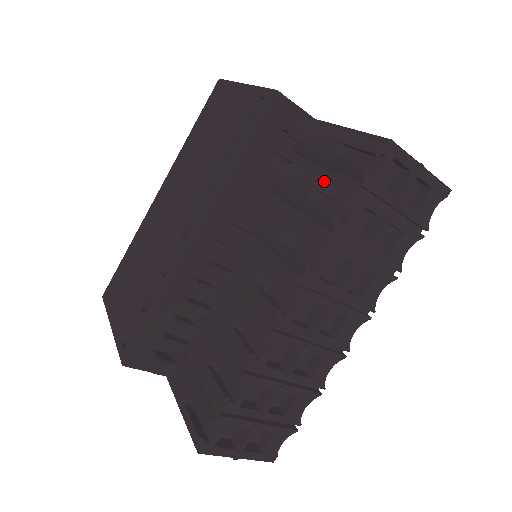
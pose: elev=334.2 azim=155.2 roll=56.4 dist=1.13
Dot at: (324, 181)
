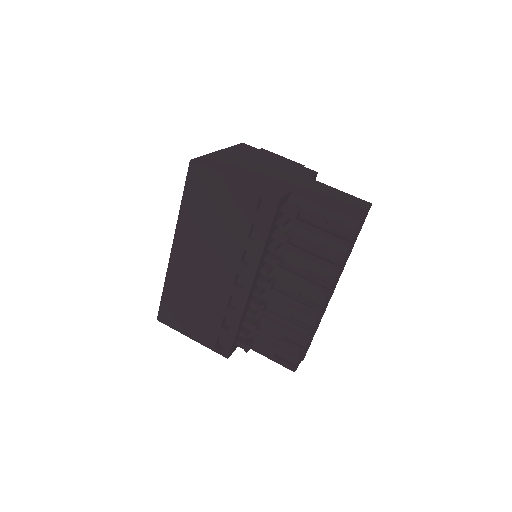
Dot at: (322, 239)
